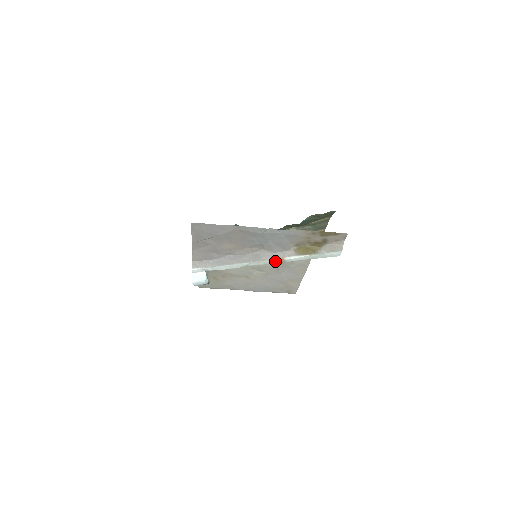
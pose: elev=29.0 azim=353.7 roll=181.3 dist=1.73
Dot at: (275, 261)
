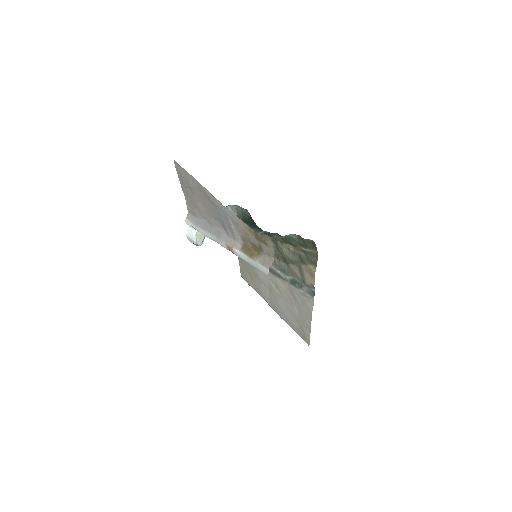
Dot at: (228, 247)
